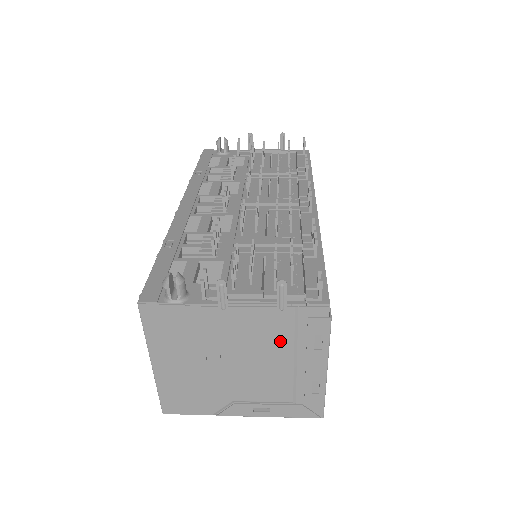
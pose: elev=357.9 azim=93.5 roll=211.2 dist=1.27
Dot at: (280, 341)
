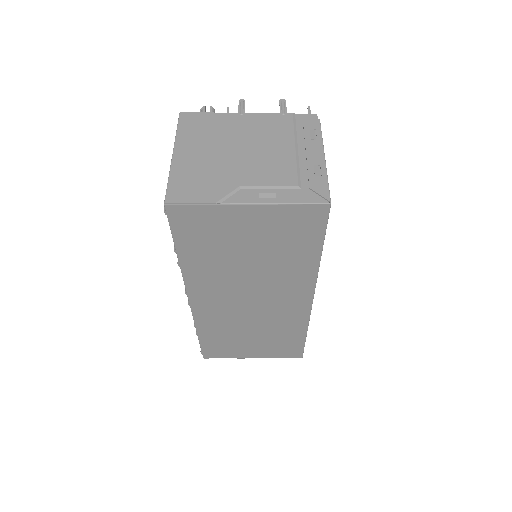
Dot at: (283, 134)
